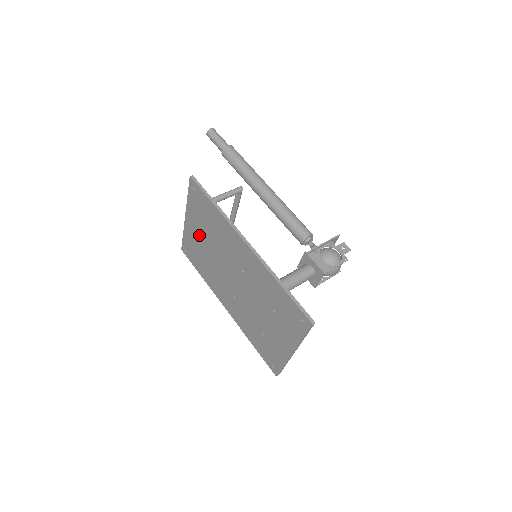
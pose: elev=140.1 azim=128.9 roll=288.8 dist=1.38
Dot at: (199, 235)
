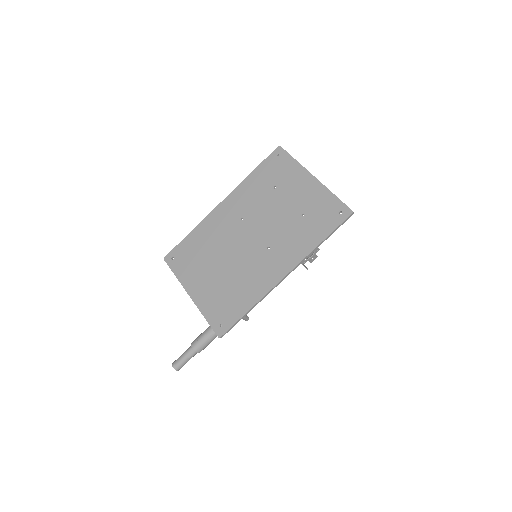
Dot at: (208, 279)
